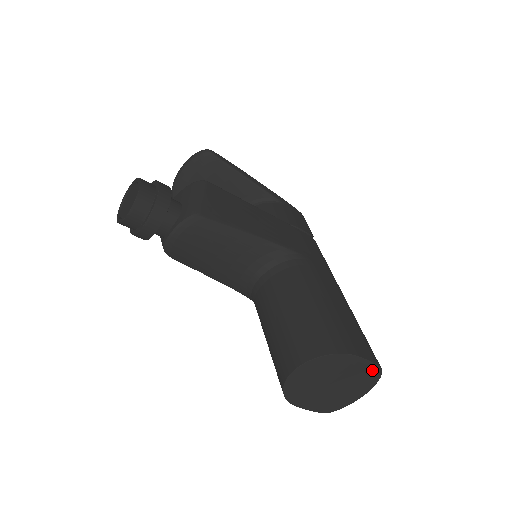
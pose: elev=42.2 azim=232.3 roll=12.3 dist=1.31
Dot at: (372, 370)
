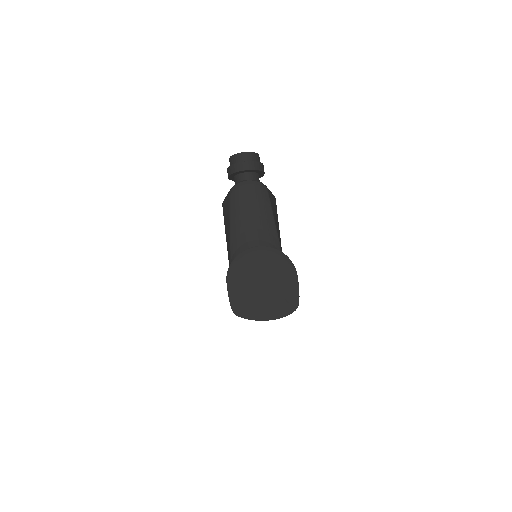
Dot at: (293, 300)
